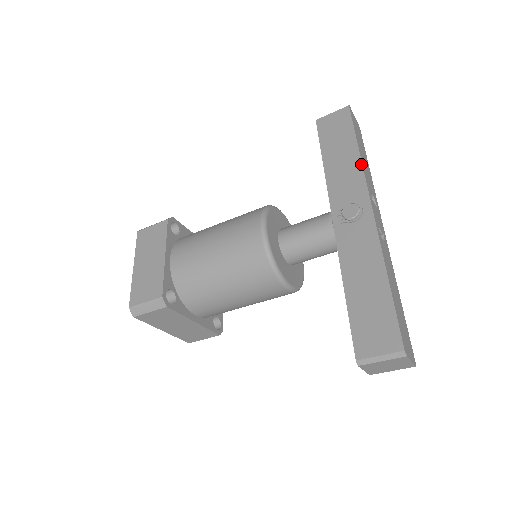
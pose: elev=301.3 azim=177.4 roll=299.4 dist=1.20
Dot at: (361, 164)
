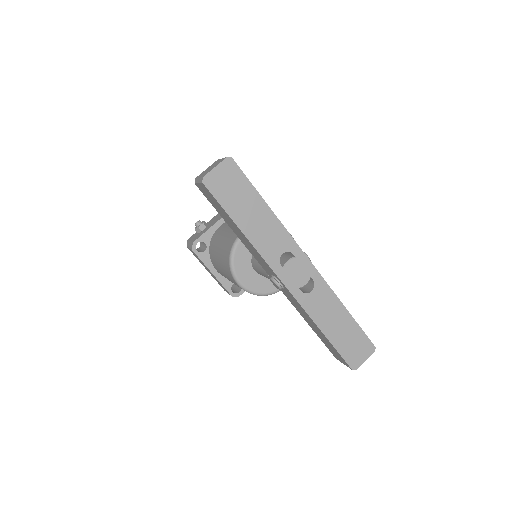
Dot at: (254, 248)
